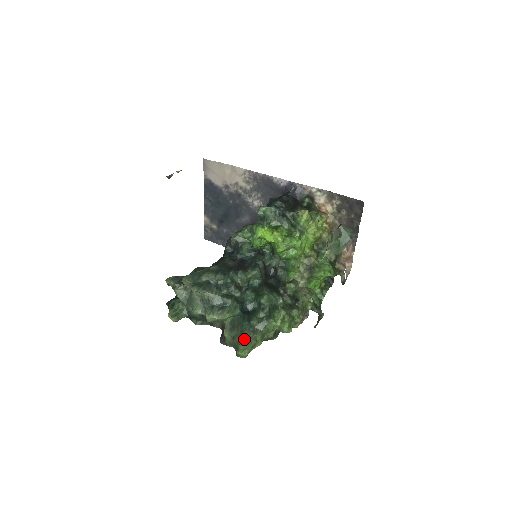
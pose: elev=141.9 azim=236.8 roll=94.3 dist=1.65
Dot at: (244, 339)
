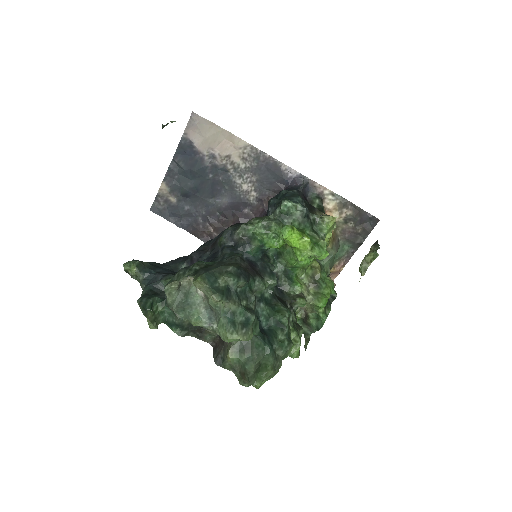
Dot at: (272, 369)
